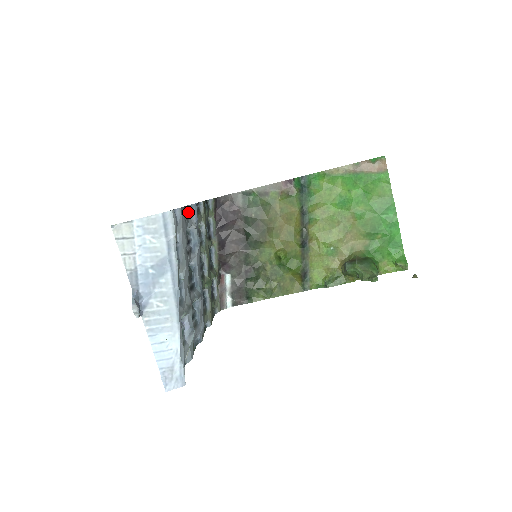
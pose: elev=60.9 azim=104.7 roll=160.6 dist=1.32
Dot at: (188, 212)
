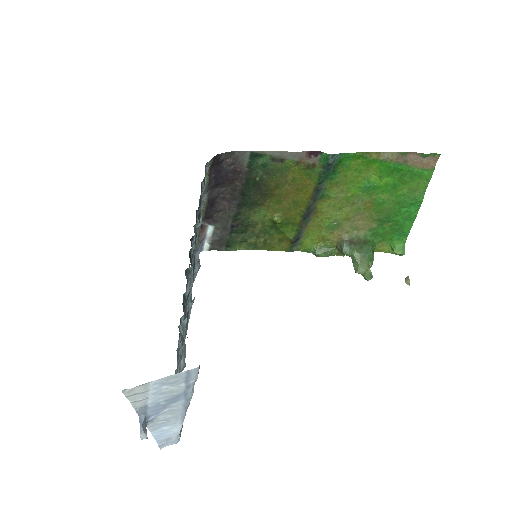
Dot at: (194, 255)
